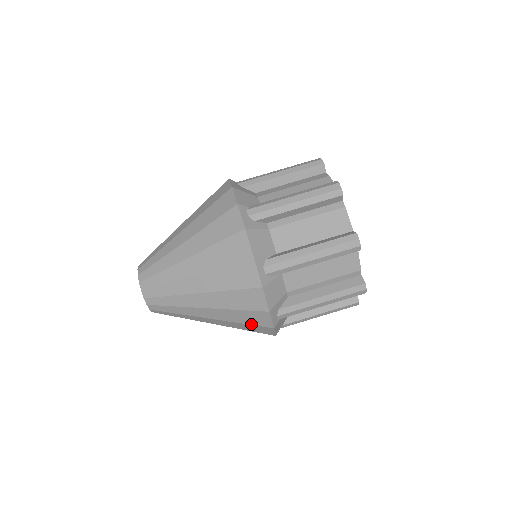
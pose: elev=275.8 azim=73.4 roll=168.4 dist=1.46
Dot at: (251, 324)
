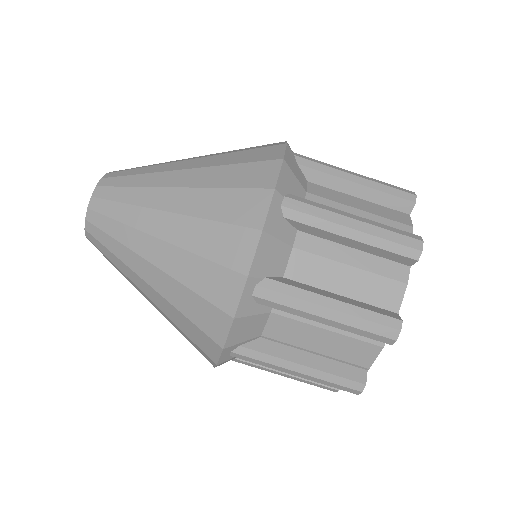
Dot at: occluded
